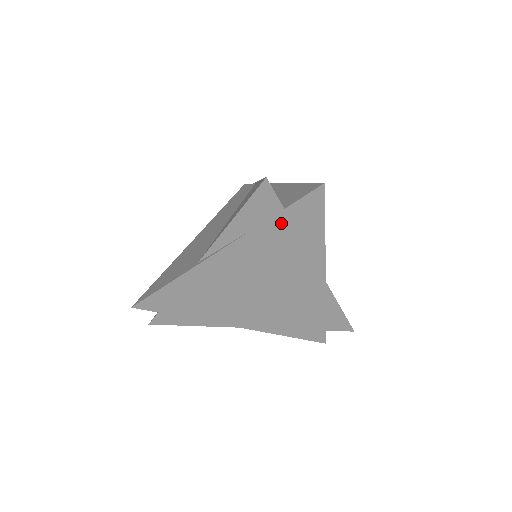
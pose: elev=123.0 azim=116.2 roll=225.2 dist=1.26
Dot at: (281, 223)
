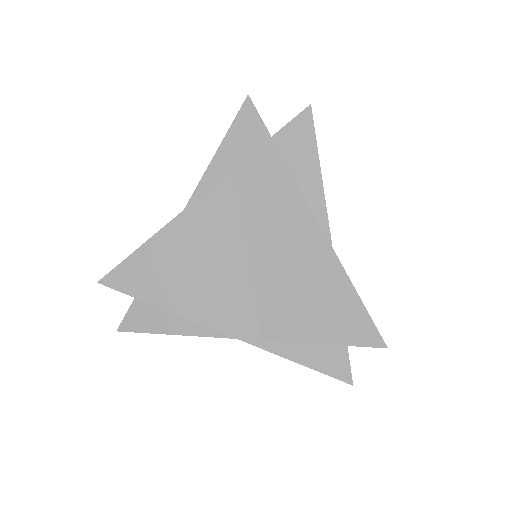
Dot at: (268, 154)
